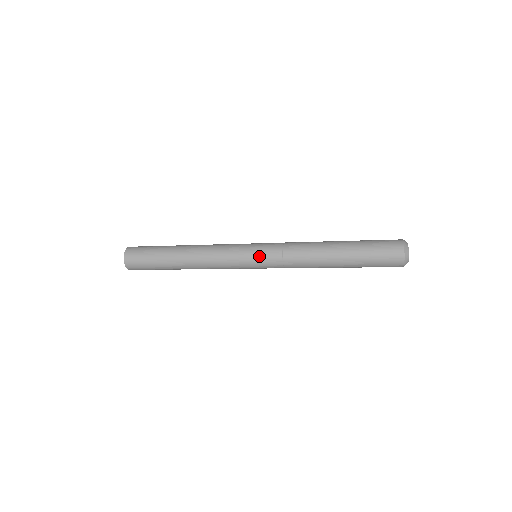
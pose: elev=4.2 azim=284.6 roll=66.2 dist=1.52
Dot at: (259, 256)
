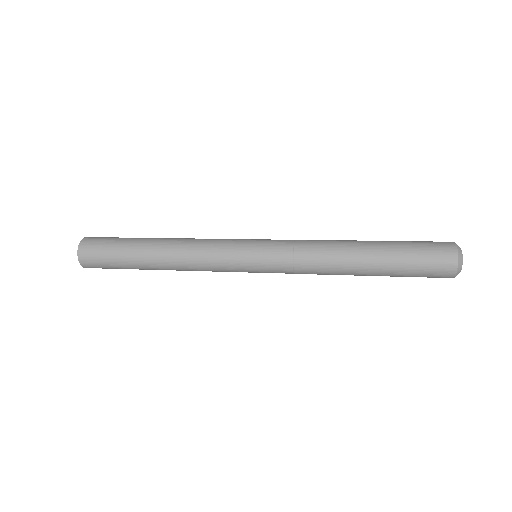
Dot at: (263, 244)
